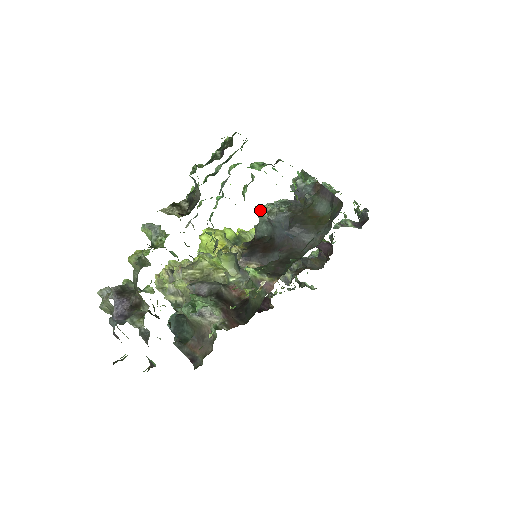
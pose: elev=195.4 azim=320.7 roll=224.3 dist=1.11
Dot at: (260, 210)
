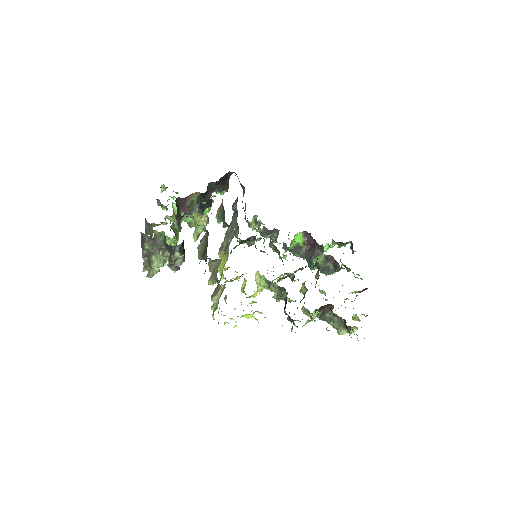
Dot at: (235, 237)
